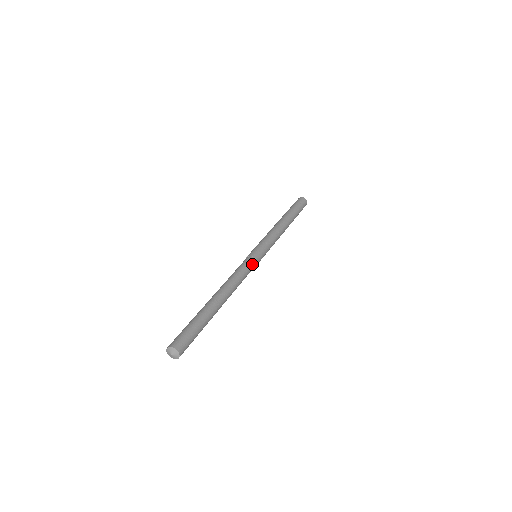
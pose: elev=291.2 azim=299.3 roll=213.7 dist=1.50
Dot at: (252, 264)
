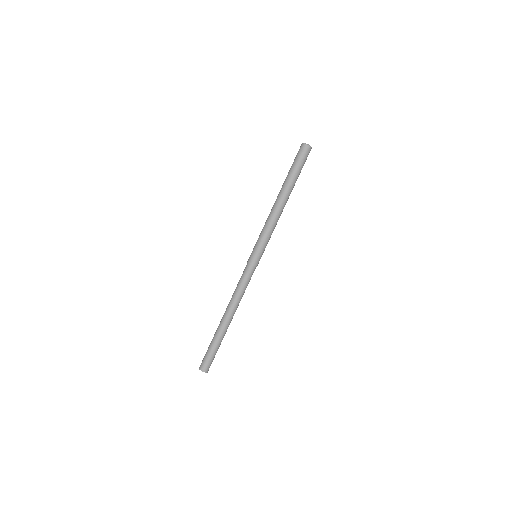
Dot at: (251, 272)
